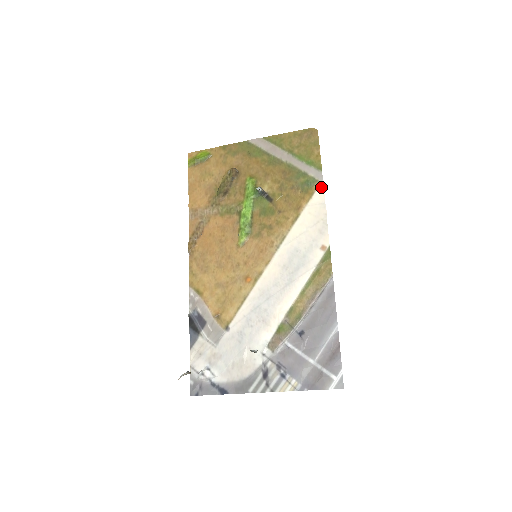
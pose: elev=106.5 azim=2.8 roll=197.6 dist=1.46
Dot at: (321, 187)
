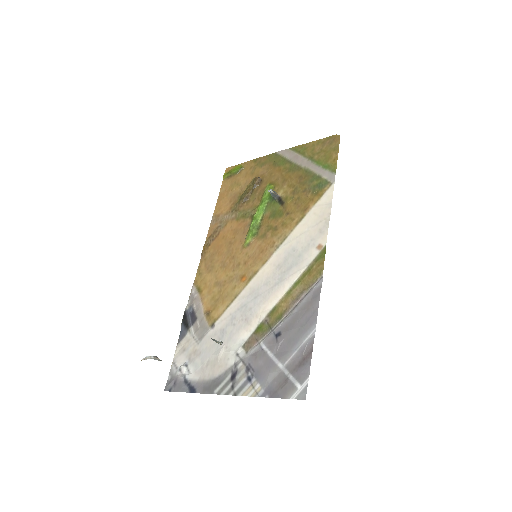
Dot at: (331, 188)
